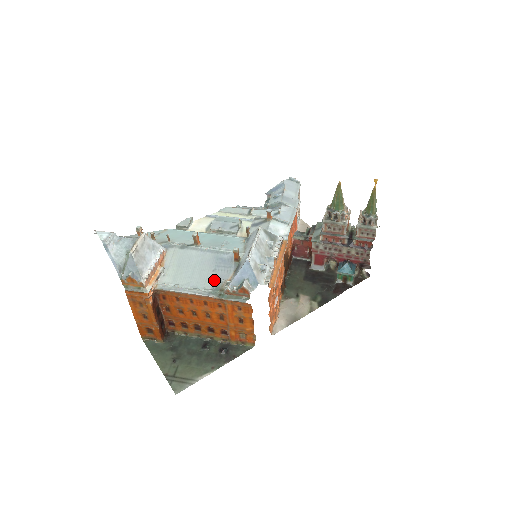
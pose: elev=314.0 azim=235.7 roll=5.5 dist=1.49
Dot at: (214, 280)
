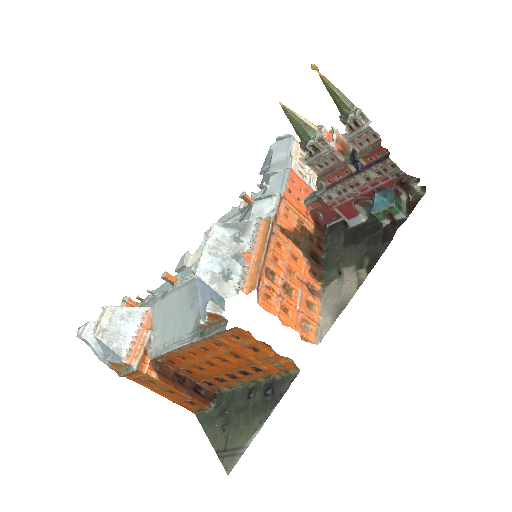
Dot at: (193, 318)
